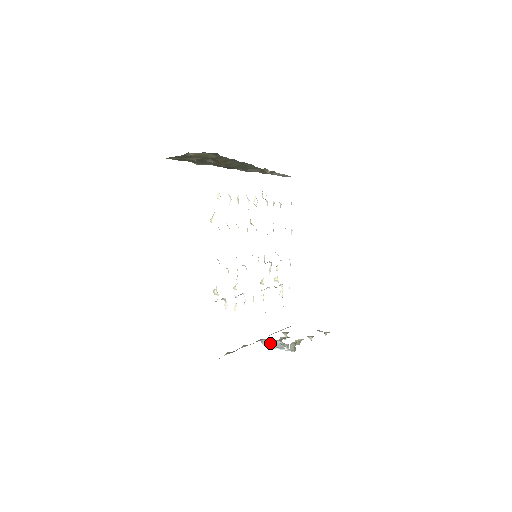
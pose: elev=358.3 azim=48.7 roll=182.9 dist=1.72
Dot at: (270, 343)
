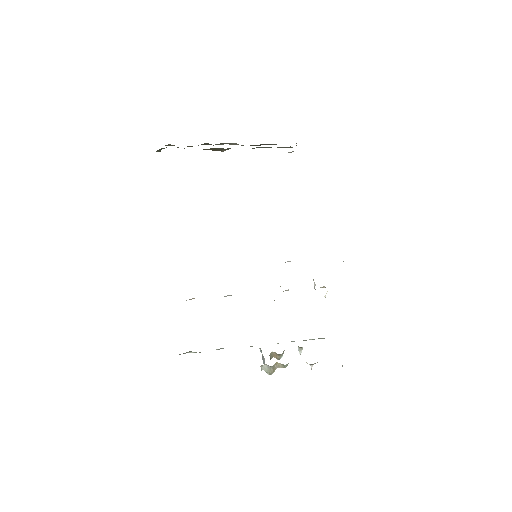
Dot at: occluded
